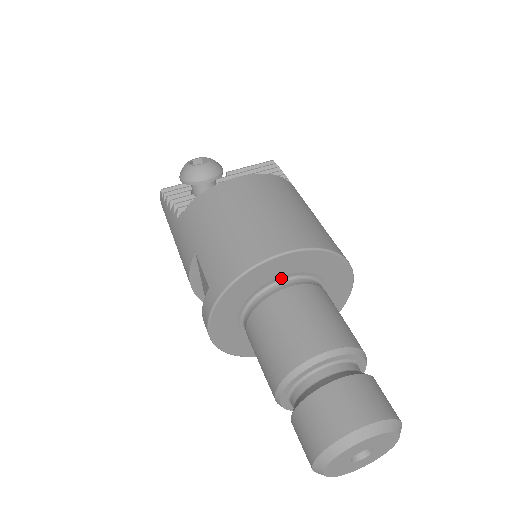
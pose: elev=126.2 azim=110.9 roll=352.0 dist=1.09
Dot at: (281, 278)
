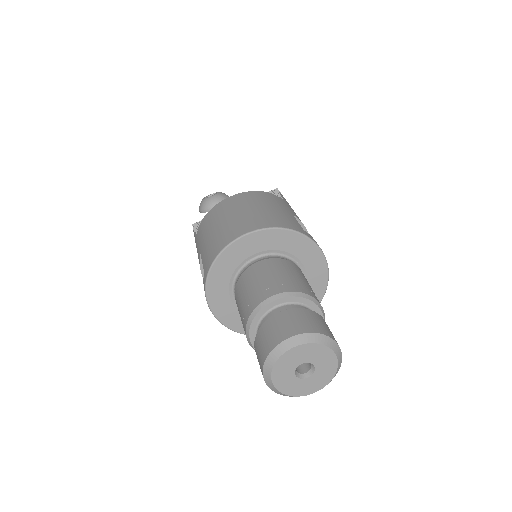
Dot at: (254, 256)
